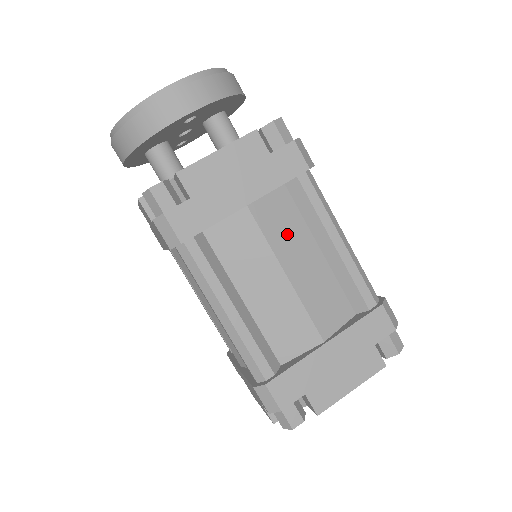
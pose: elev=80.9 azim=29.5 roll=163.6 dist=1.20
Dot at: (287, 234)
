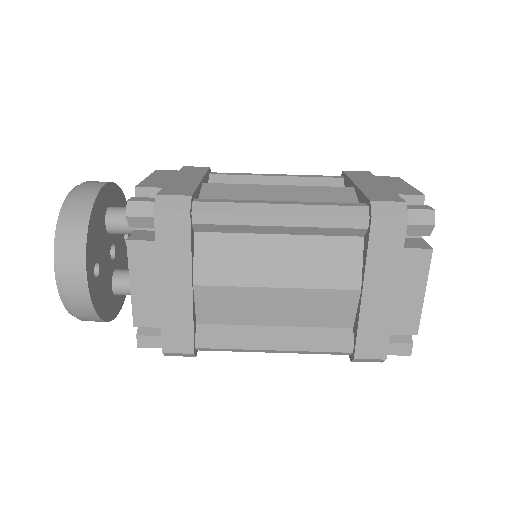
Dot at: (241, 261)
